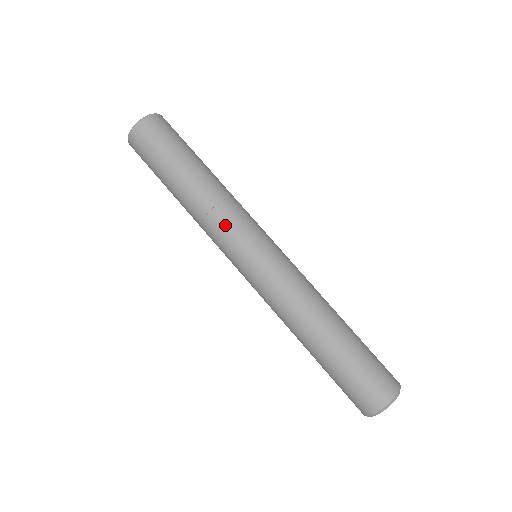
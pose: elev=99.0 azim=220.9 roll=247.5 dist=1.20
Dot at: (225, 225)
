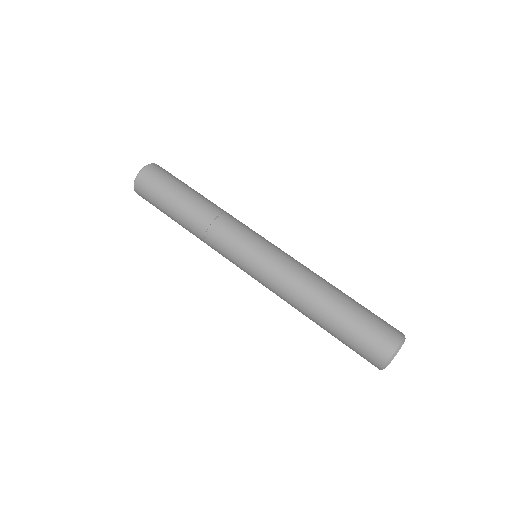
Dot at: (231, 226)
